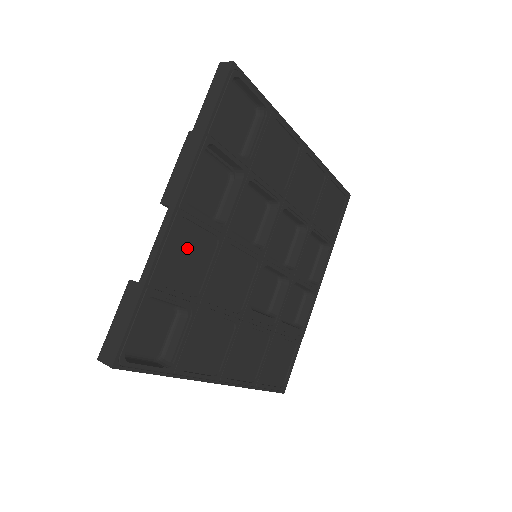
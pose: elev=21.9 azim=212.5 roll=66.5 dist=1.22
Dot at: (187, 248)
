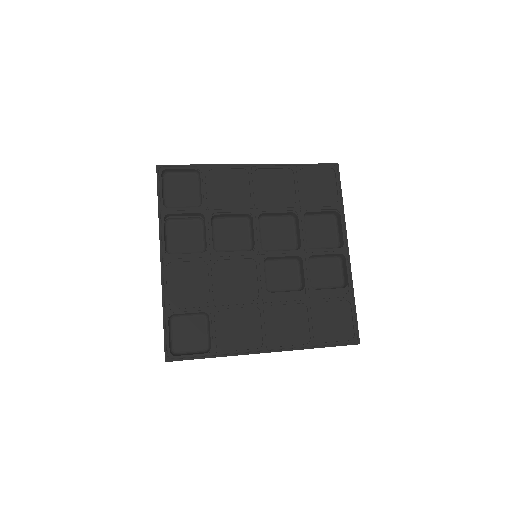
Dot at: (184, 278)
